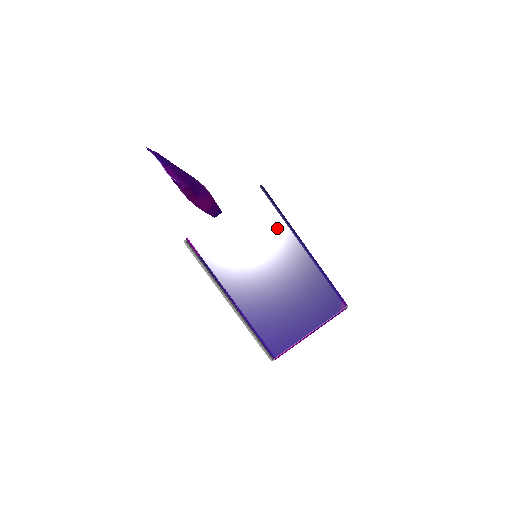
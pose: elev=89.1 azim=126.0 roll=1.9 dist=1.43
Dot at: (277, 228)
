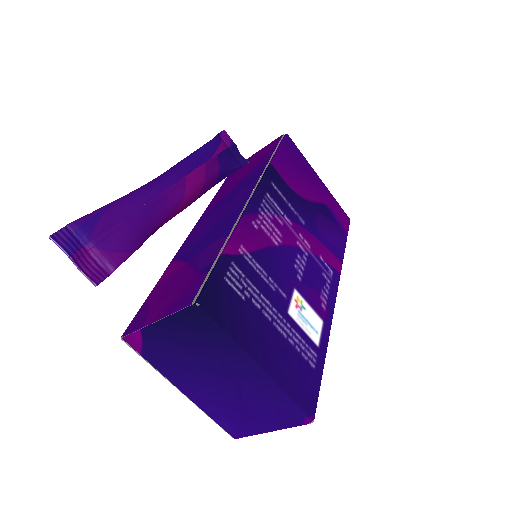
Dot at: (222, 347)
